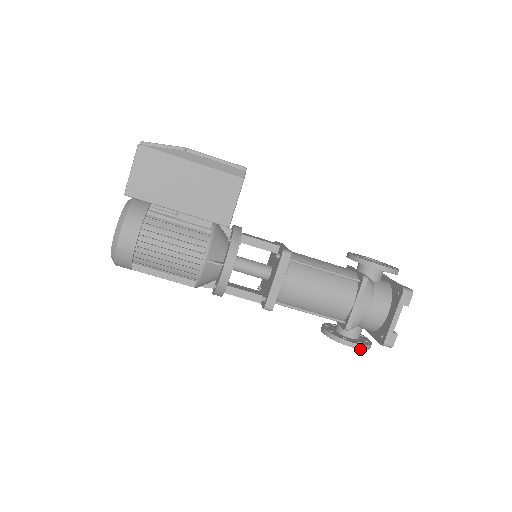
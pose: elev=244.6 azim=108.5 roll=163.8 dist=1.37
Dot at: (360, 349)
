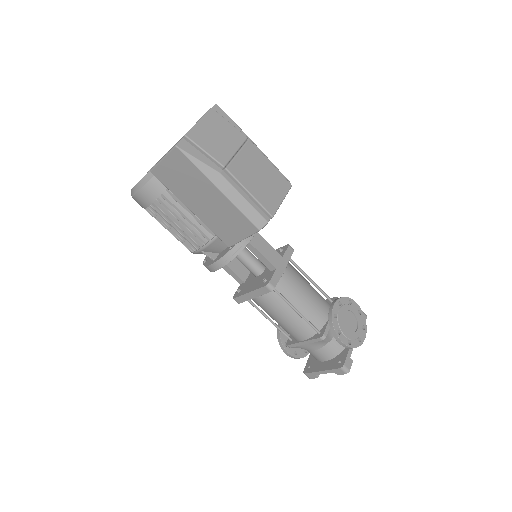
Dot at: (291, 357)
